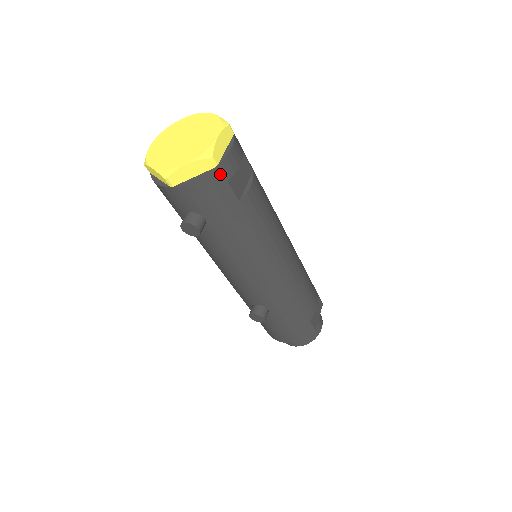
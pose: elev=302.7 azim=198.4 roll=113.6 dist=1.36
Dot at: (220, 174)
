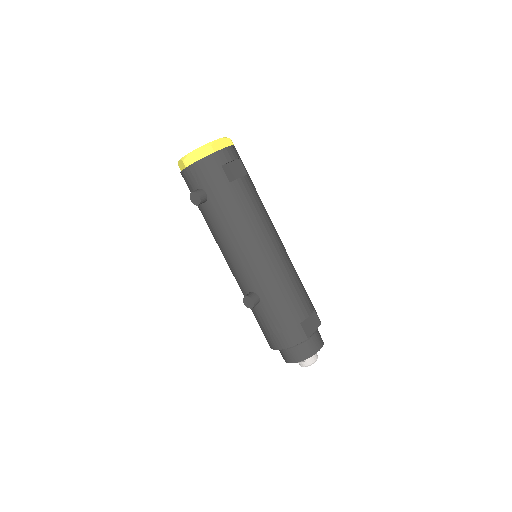
Dot at: (216, 159)
